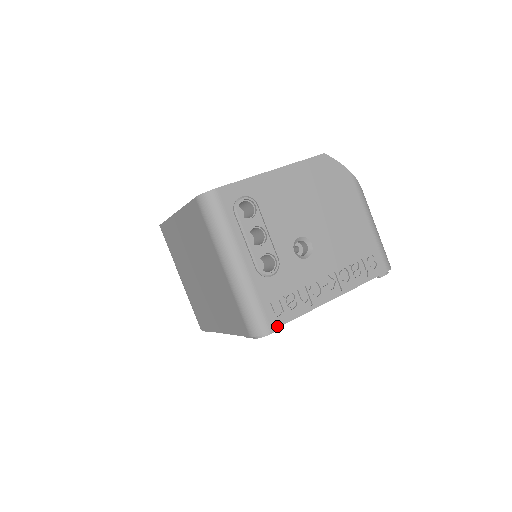
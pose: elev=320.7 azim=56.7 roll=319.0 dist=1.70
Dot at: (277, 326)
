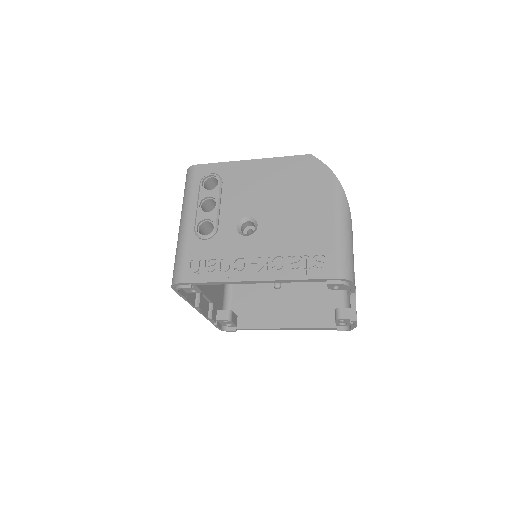
Dot at: (188, 281)
